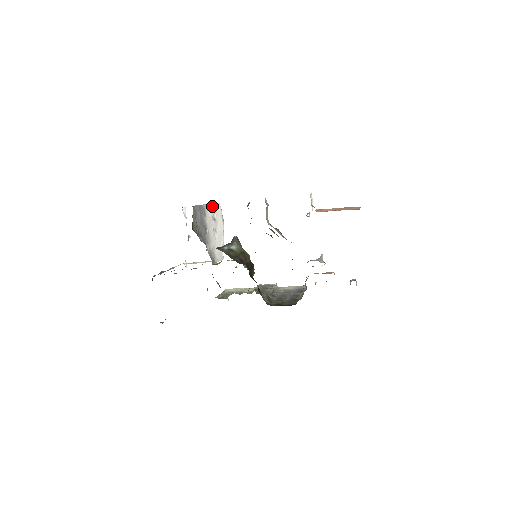
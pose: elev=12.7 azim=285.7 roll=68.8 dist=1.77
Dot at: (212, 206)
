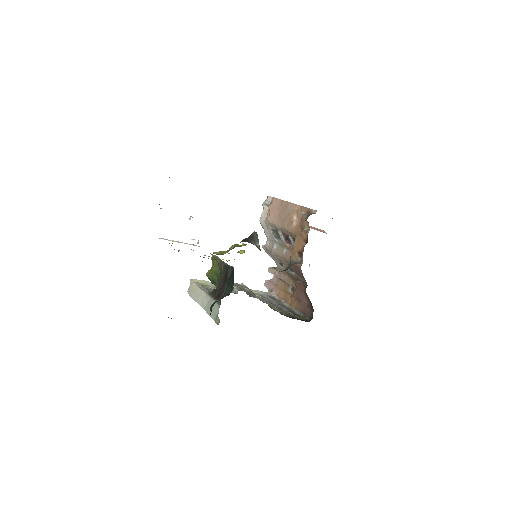
Dot at: occluded
